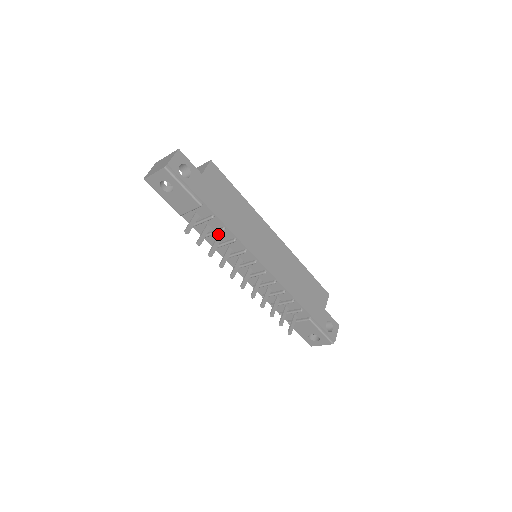
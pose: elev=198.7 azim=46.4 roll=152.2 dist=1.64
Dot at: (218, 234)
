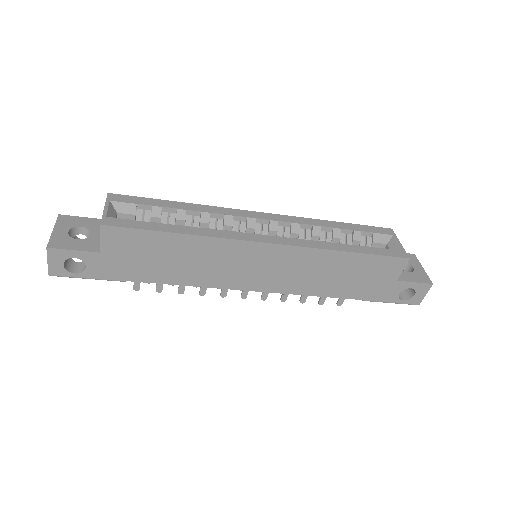
Dot at: occluded
